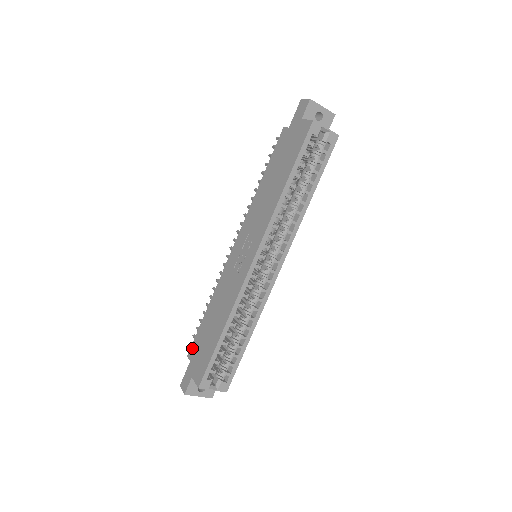
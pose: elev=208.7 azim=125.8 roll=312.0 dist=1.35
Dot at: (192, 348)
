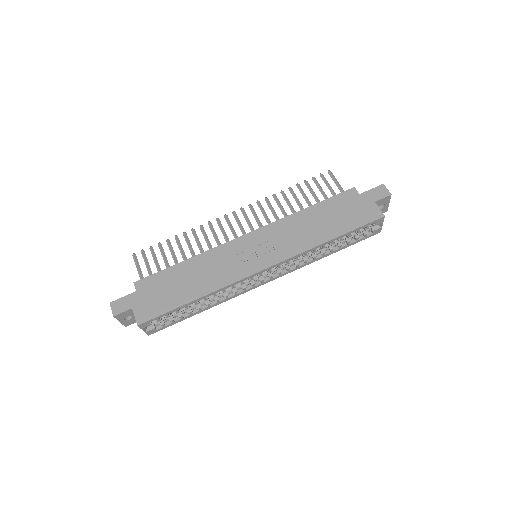
Dot at: (145, 281)
